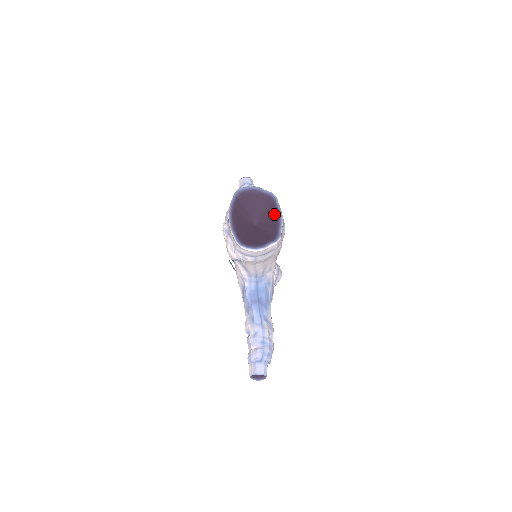
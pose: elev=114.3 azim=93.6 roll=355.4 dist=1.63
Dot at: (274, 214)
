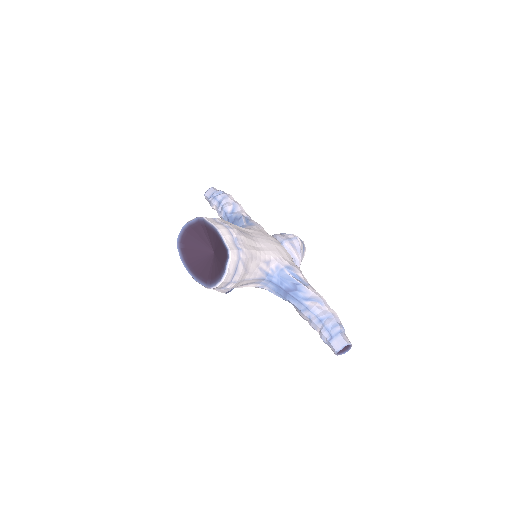
Dot at: (213, 233)
